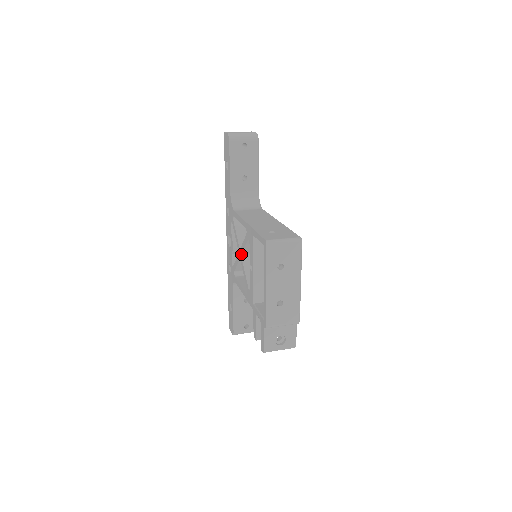
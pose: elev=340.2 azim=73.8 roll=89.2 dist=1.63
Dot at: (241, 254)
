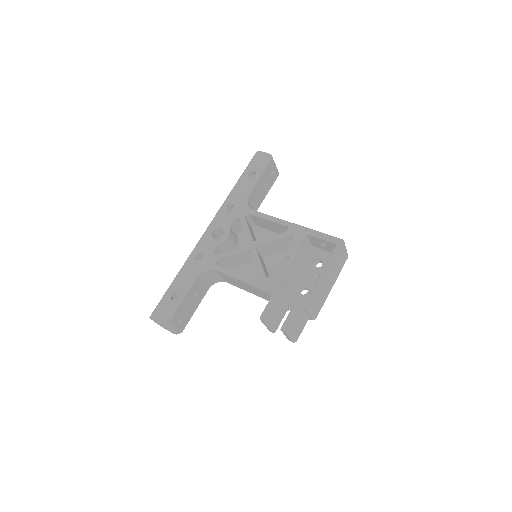
Dot at: (258, 246)
